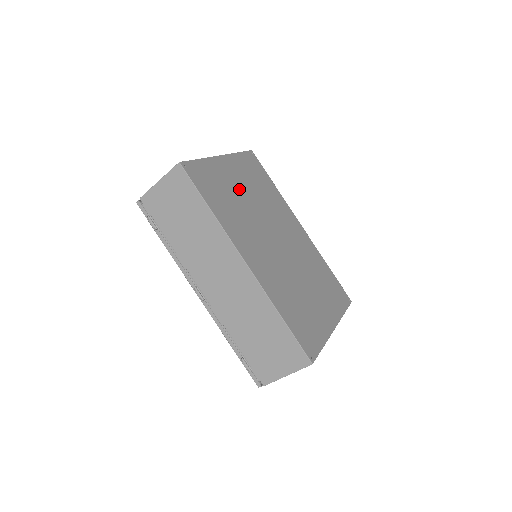
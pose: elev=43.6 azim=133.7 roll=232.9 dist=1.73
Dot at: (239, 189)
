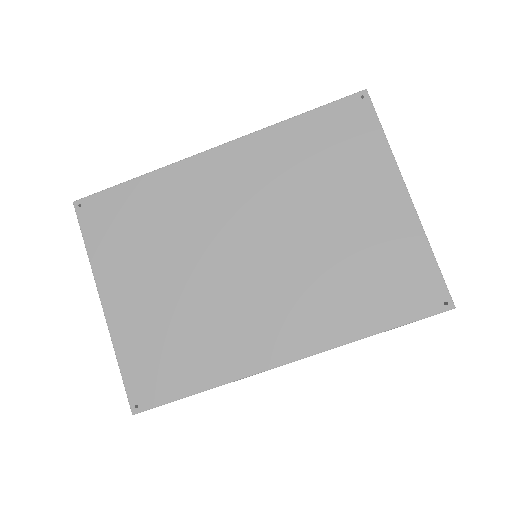
Dot at: (160, 295)
